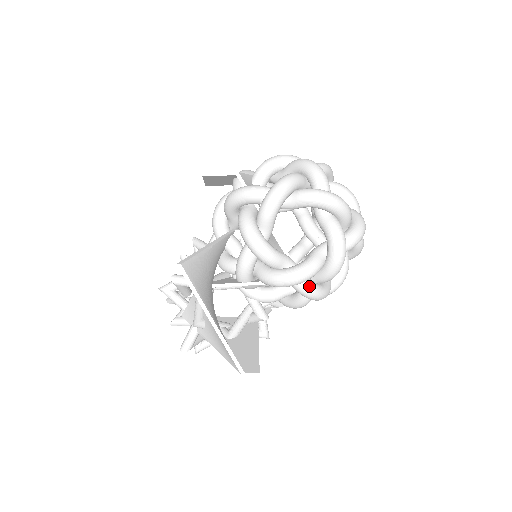
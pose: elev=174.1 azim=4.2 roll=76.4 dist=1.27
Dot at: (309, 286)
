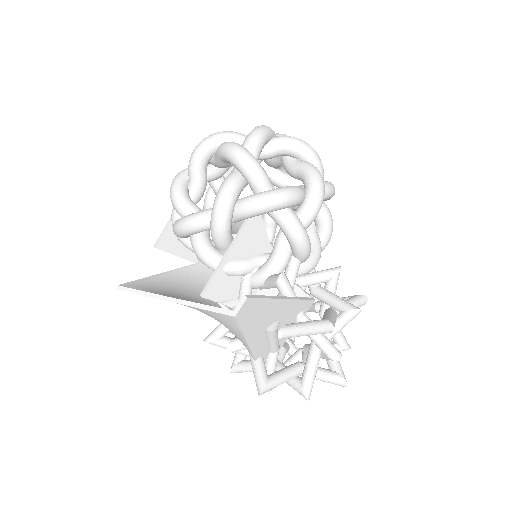
Dot at: (246, 199)
